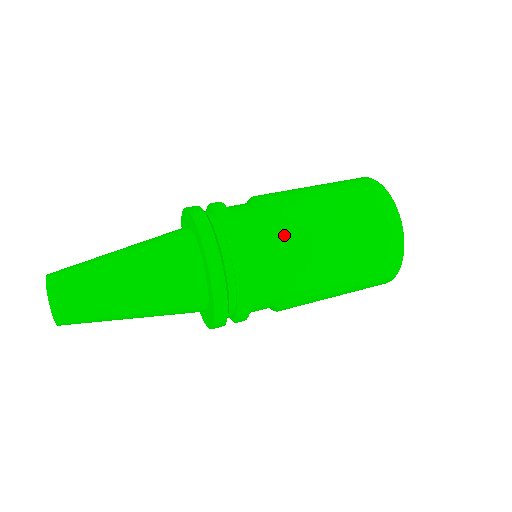
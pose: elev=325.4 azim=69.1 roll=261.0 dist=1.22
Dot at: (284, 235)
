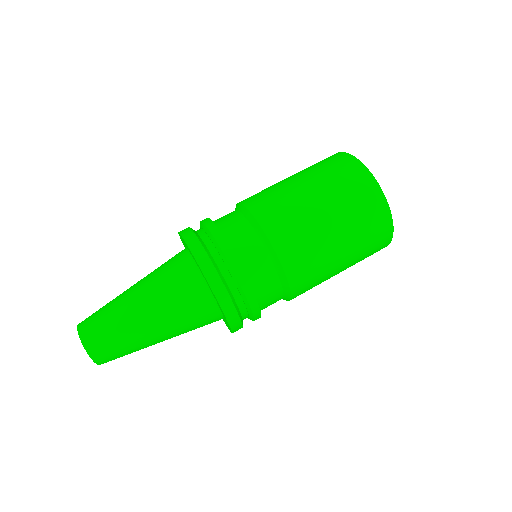
Dot at: occluded
